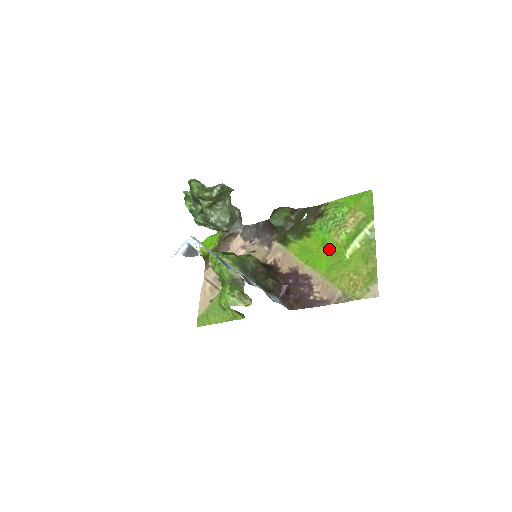
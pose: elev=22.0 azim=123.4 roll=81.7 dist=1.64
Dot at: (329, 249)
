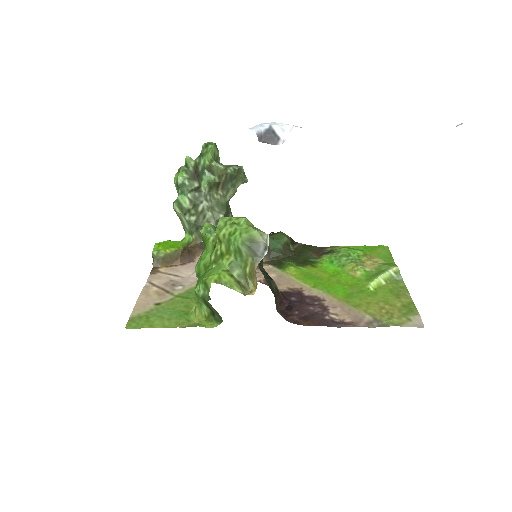
Dot at: (344, 280)
